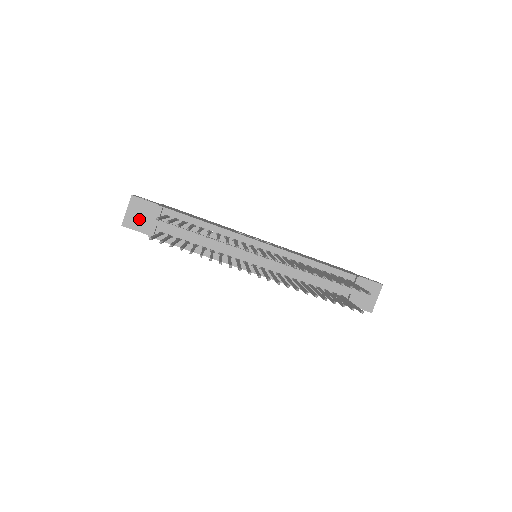
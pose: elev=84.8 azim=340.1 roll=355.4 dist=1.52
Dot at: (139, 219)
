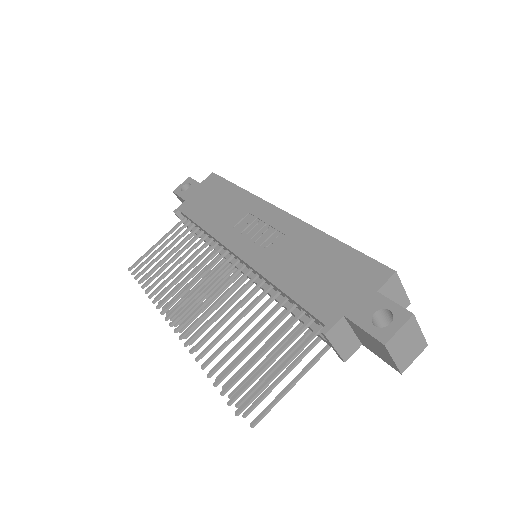
Dot at: occluded
